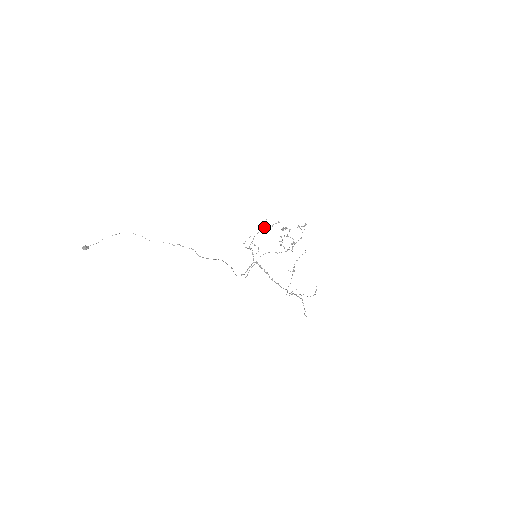
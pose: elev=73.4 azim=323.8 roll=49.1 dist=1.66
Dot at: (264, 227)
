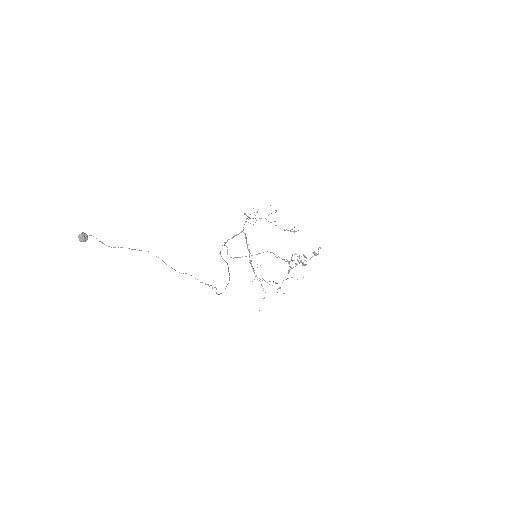
Dot at: occluded
